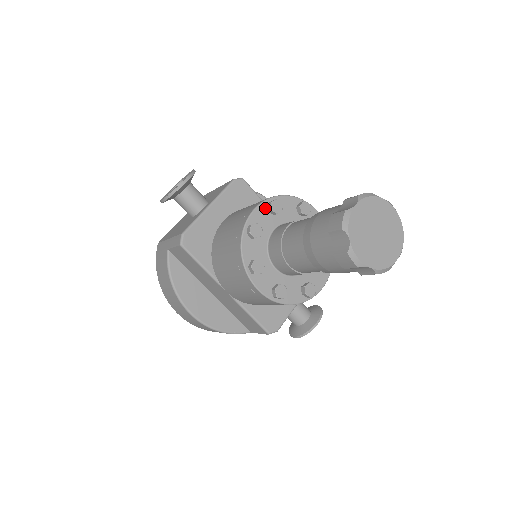
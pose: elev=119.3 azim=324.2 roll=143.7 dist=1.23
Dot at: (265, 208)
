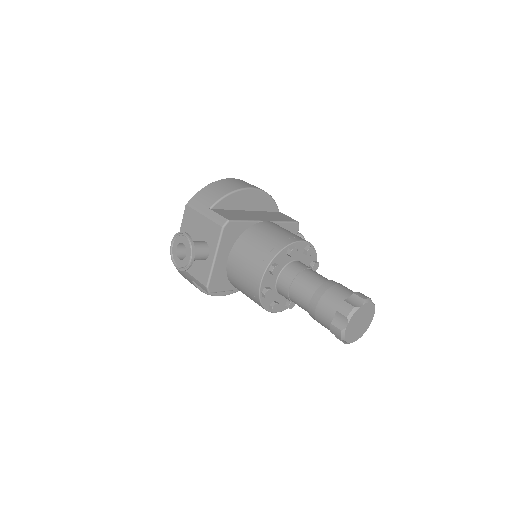
Dot at: (268, 274)
